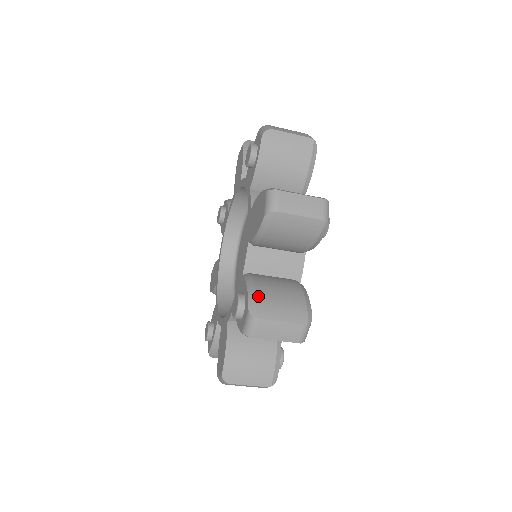
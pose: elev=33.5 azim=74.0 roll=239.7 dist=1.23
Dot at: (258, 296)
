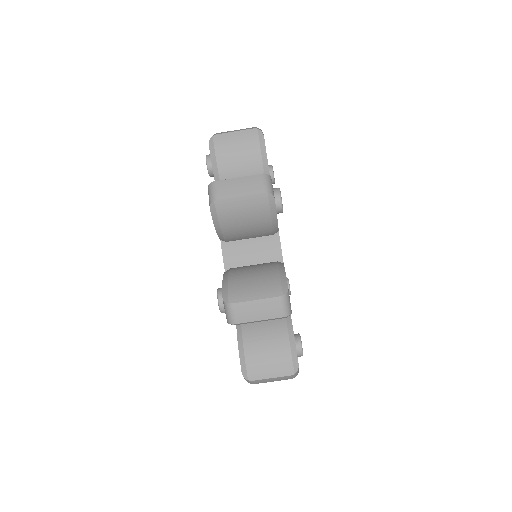
Dot at: (231, 284)
